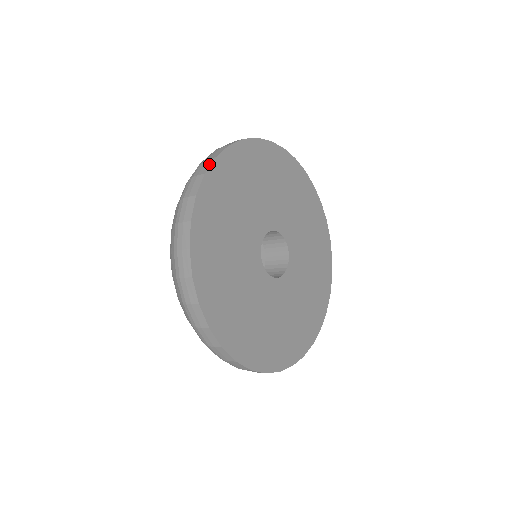
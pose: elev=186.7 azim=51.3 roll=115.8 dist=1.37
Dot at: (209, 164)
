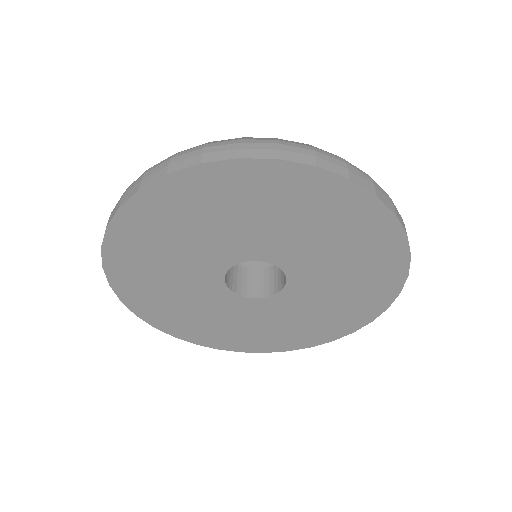
Dot at: (113, 214)
